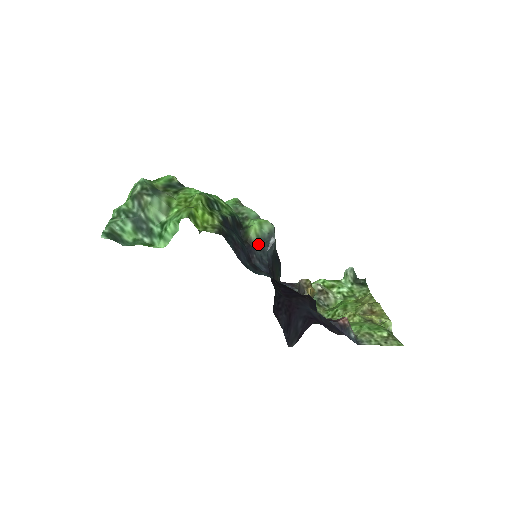
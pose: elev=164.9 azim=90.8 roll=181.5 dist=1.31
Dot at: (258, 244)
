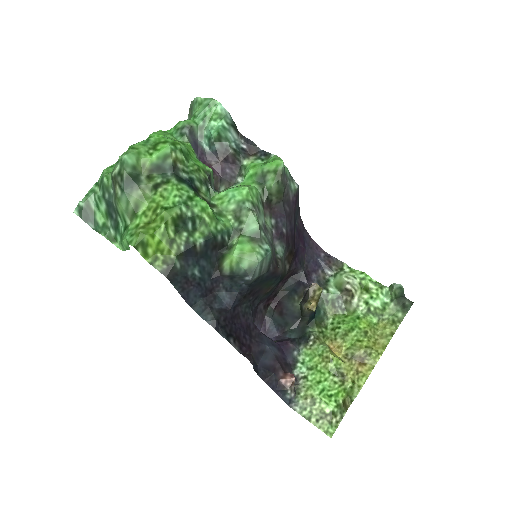
Dot at: (229, 276)
